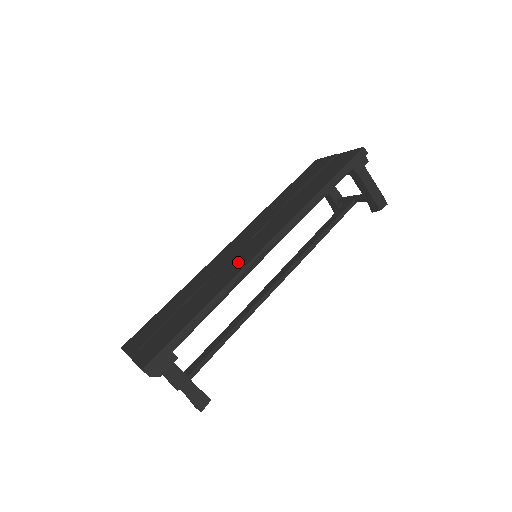
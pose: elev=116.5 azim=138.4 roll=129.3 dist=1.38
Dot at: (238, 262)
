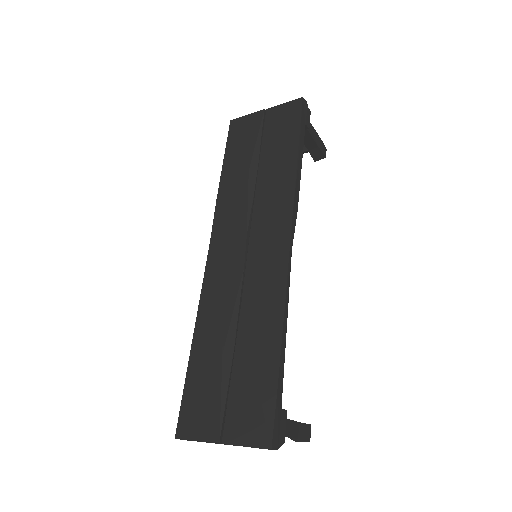
Dot at: (266, 274)
